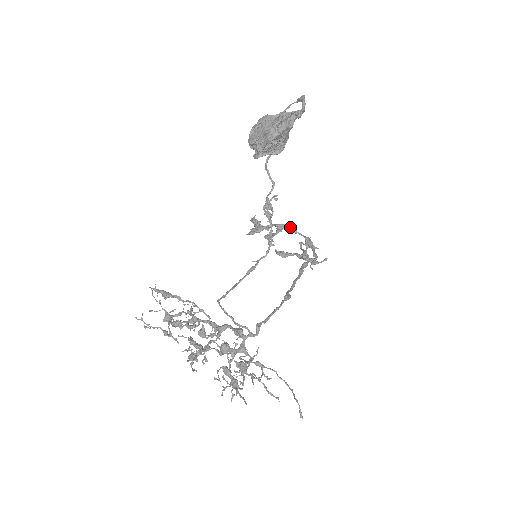
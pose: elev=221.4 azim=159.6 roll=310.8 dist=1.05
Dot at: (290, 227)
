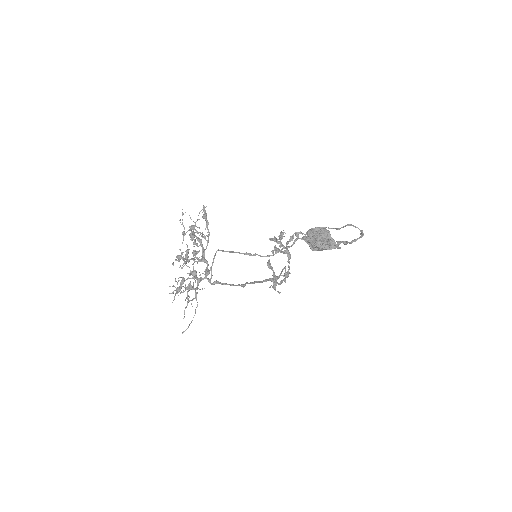
Dot at: (290, 258)
